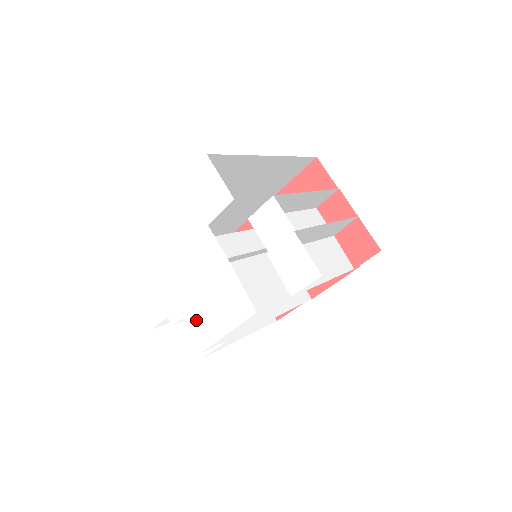
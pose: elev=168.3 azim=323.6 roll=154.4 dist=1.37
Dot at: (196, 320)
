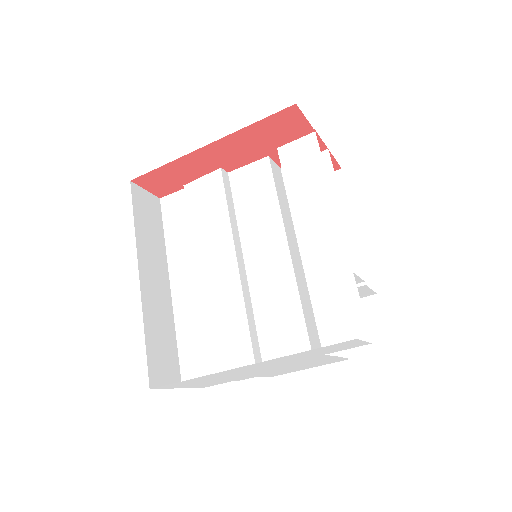
Dot at: occluded
